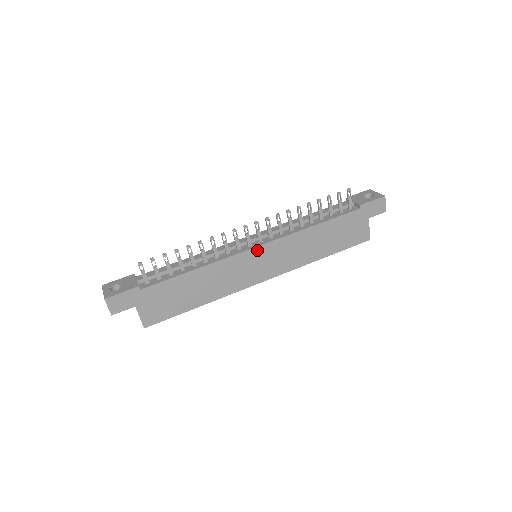
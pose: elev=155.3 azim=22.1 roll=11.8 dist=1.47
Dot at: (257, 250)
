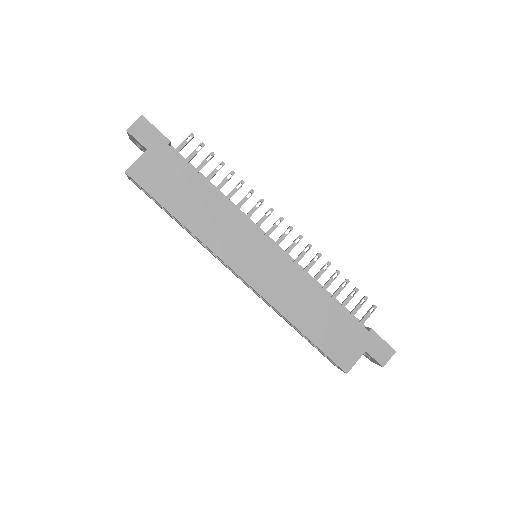
Dot at: (267, 243)
